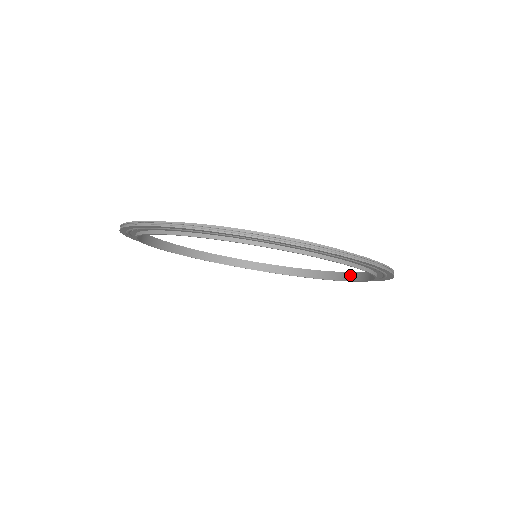
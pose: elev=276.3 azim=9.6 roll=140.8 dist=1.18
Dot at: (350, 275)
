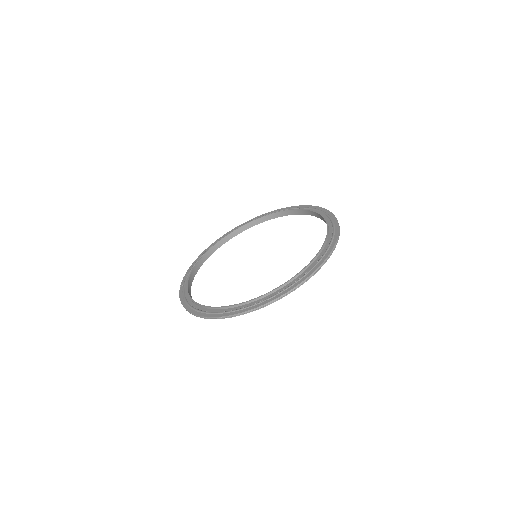
Dot at: (282, 213)
